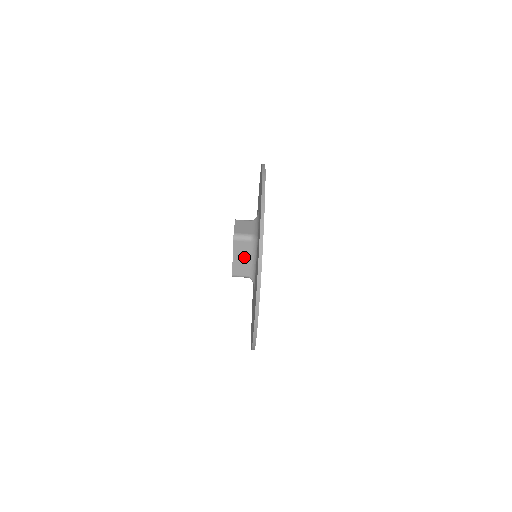
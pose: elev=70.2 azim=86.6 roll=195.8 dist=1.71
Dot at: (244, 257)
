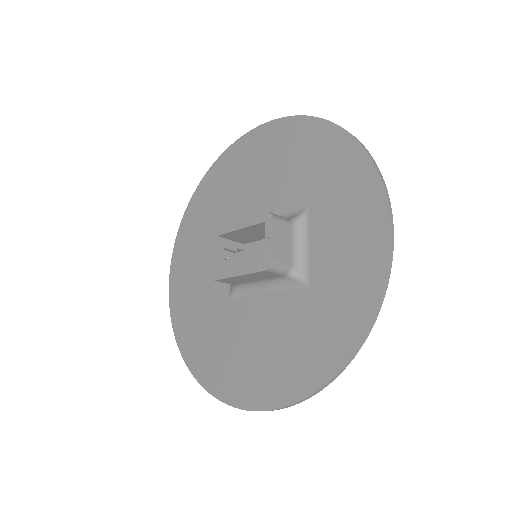
Dot at: (254, 278)
